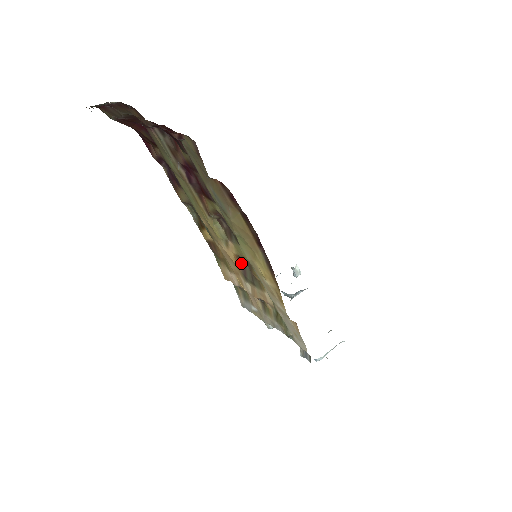
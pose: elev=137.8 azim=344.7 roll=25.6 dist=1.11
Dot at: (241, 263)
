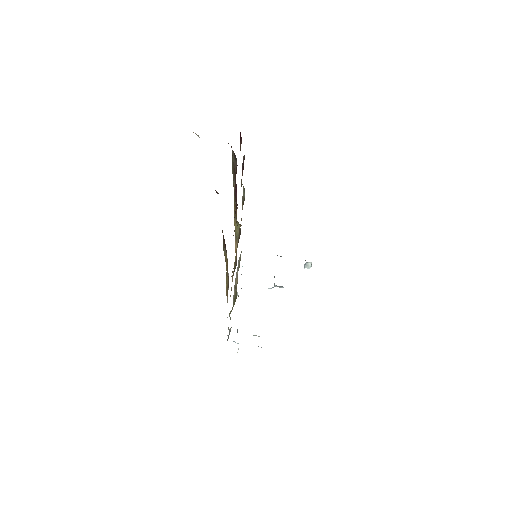
Dot at: occluded
